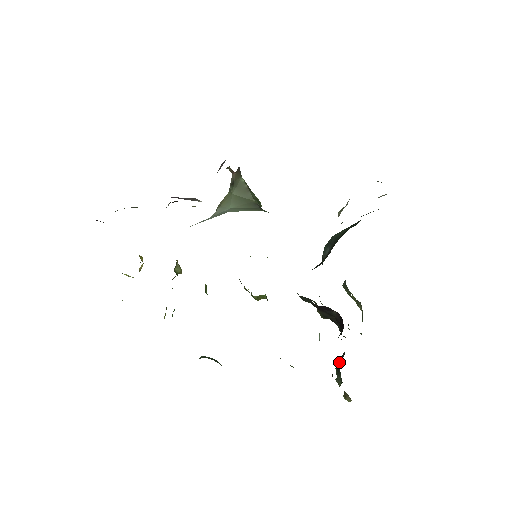
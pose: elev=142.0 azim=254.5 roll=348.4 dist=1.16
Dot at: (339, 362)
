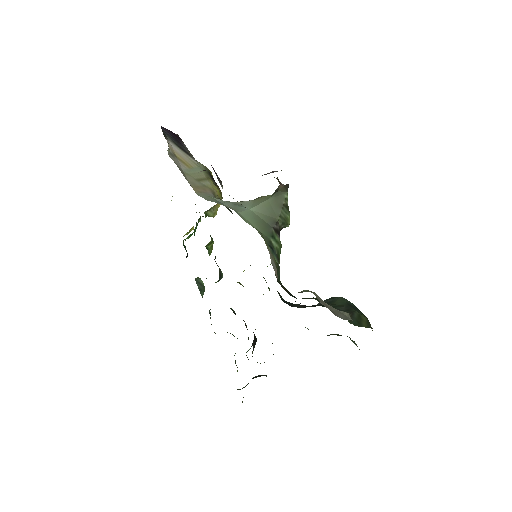
Dot at: (256, 376)
